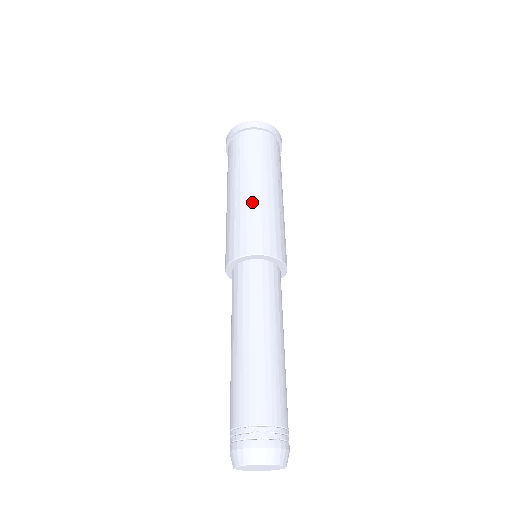
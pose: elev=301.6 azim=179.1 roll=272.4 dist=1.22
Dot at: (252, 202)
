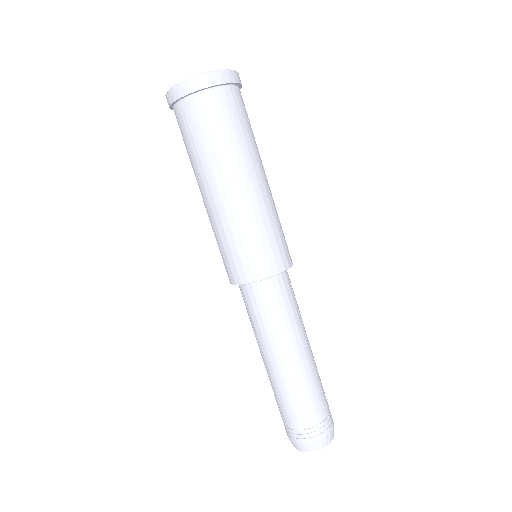
Dot at: (249, 210)
